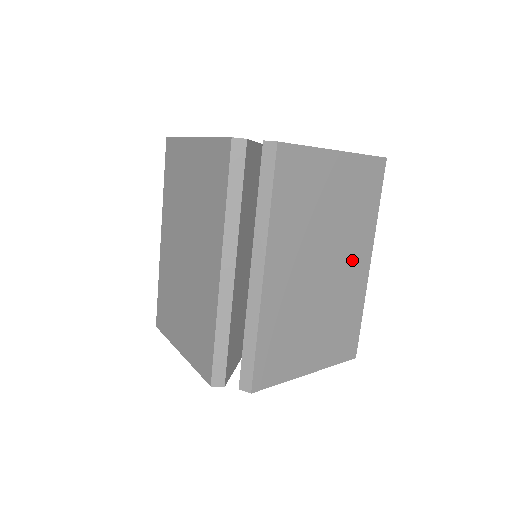
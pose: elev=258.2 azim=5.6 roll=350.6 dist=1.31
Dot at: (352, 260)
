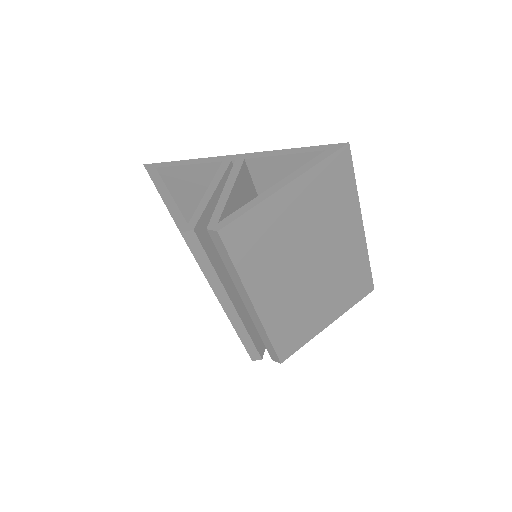
Dot at: (341, 240)
